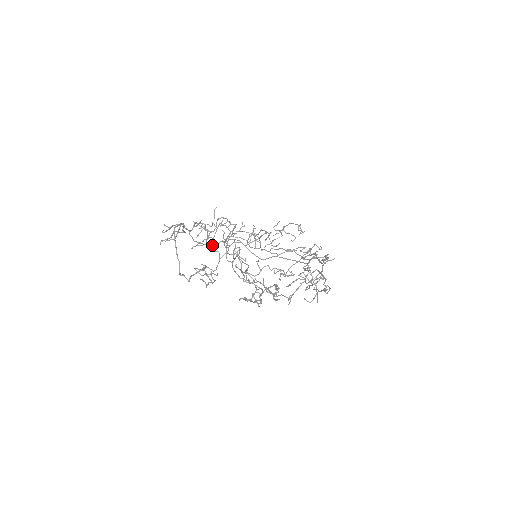
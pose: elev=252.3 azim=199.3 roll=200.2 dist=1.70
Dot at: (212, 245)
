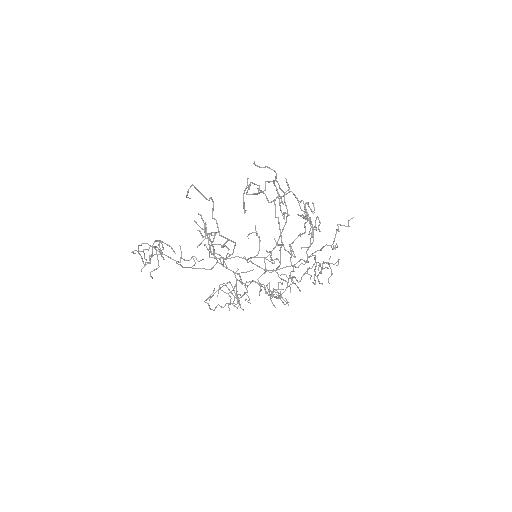
Dot at: (208, 269)
